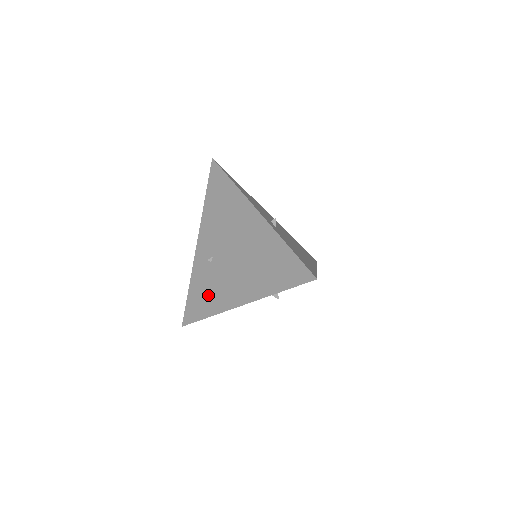
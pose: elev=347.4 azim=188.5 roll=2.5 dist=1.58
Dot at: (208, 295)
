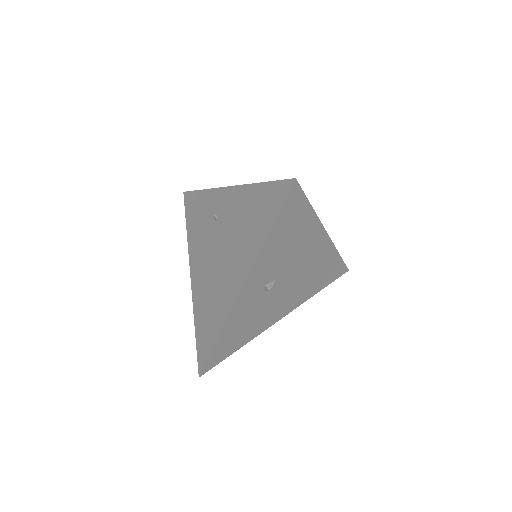
Dot at: (197, 225)
